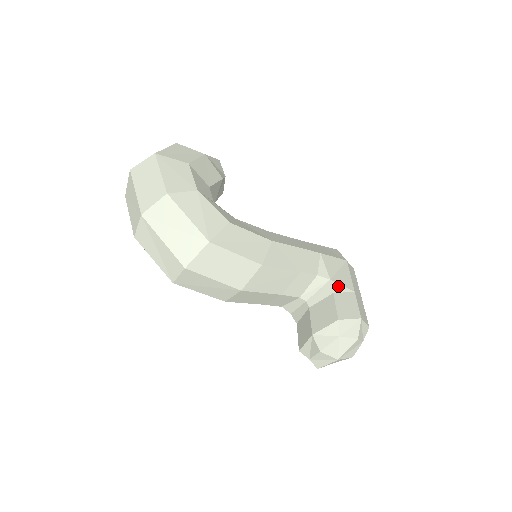
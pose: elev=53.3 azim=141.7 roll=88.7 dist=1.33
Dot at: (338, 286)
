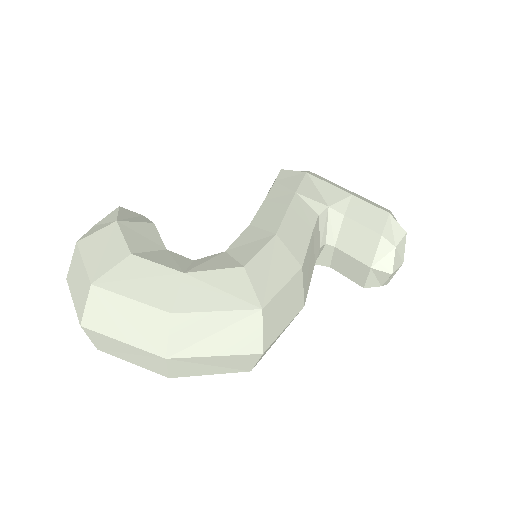
Dot at: (339, 205)
